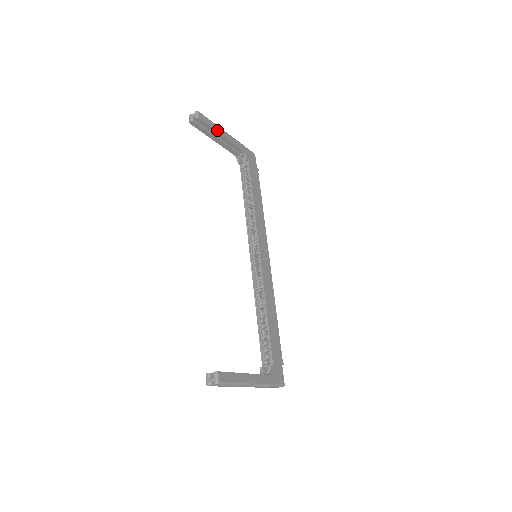
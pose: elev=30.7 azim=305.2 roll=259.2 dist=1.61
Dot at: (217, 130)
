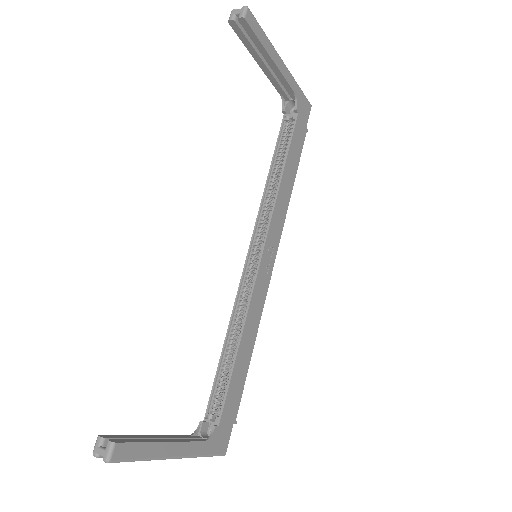
Dot at: (268, 49)
